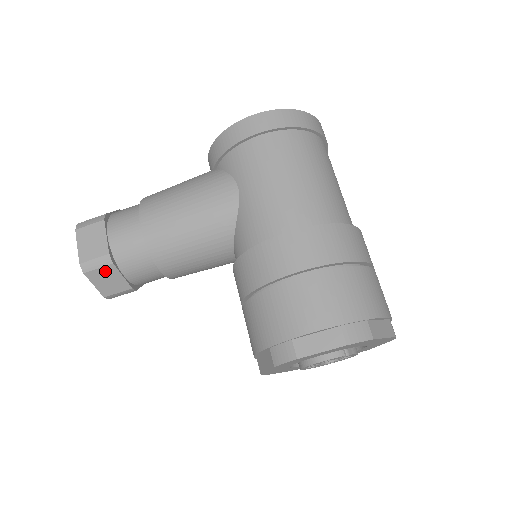
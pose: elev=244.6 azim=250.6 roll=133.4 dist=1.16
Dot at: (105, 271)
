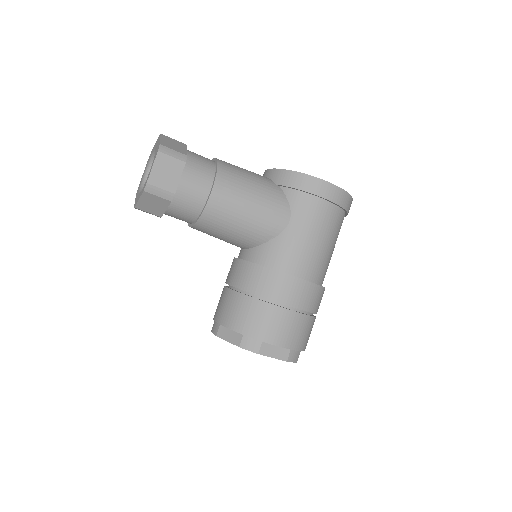
Dot at: (160, 200)
